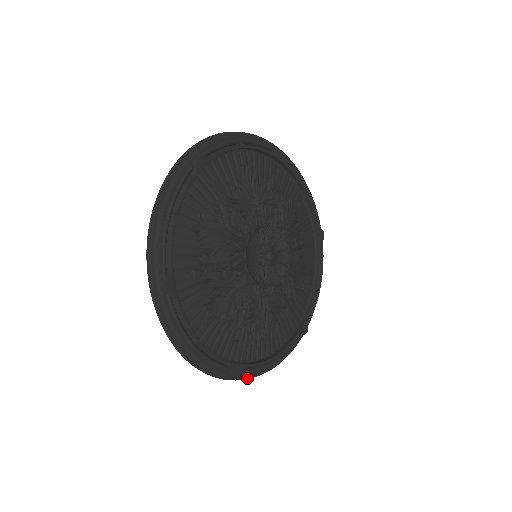
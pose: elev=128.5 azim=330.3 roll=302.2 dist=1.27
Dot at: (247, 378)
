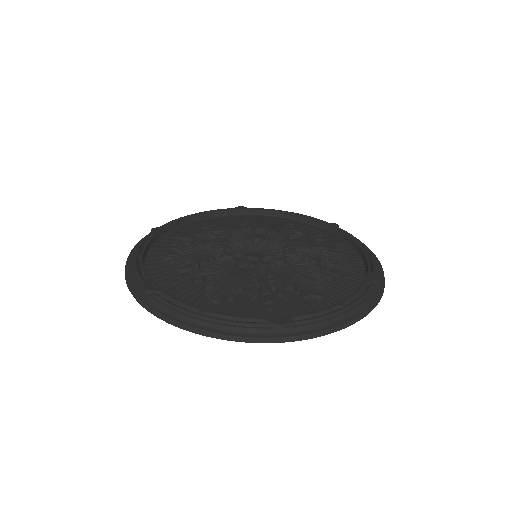
Dot at: (159, 312)
